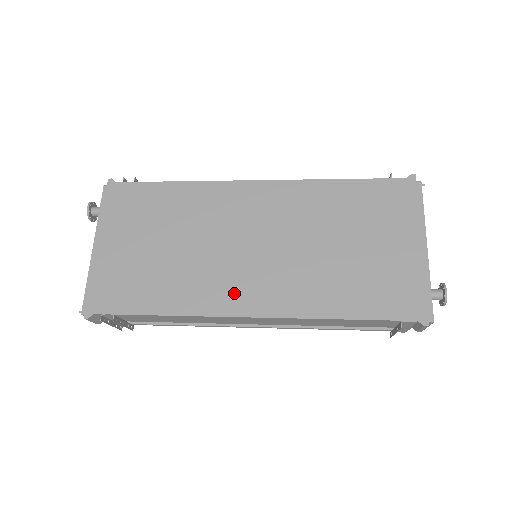
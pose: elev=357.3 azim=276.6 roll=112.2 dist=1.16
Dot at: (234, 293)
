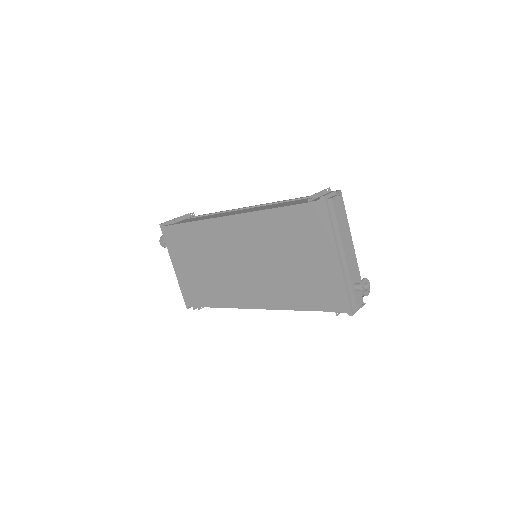
Dot at: (243, 295)
